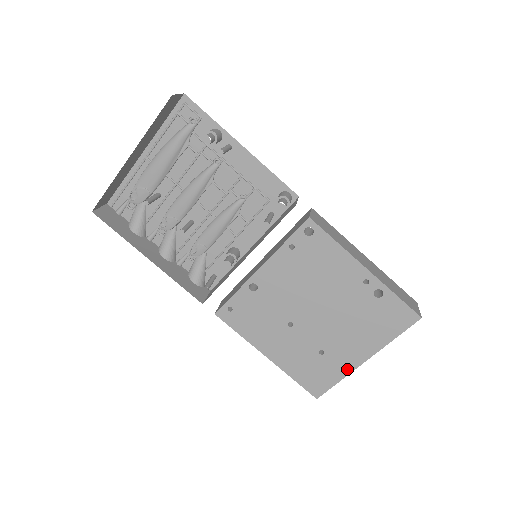
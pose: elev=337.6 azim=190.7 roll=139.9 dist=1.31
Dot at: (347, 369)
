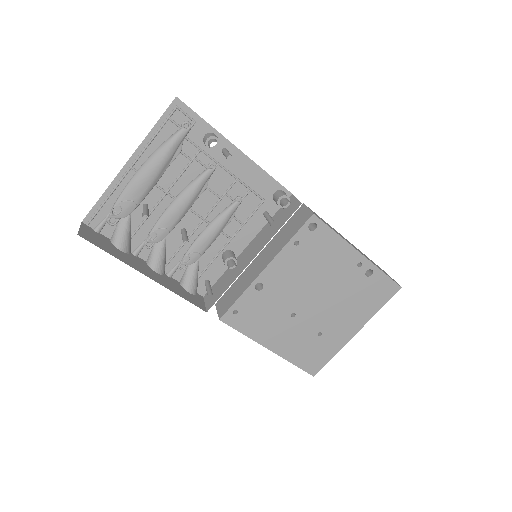
Dot at: (341, 344)
